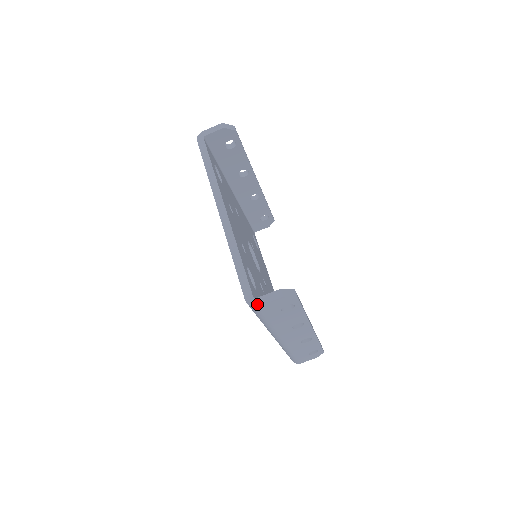
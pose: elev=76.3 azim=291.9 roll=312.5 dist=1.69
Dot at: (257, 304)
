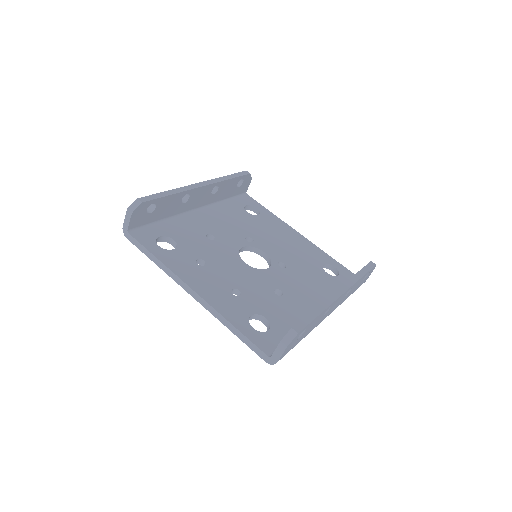
Dot at: (275, 361)
